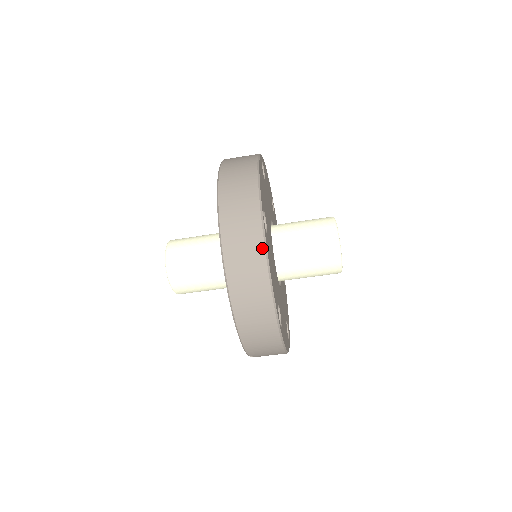
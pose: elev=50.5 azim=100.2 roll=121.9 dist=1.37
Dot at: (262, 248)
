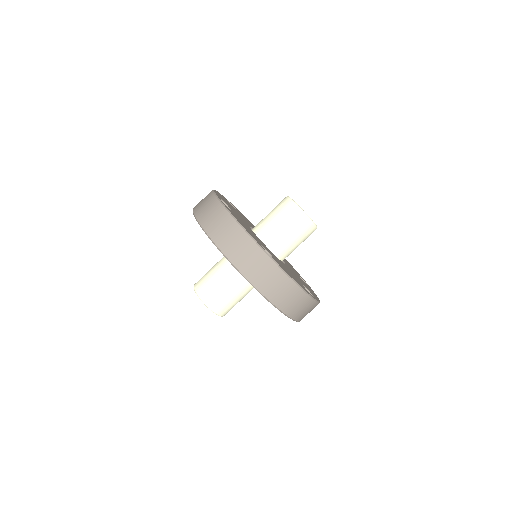
Dot at: (282, 273)
